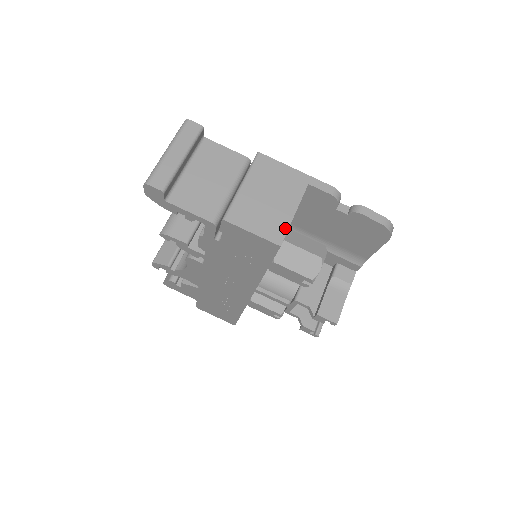
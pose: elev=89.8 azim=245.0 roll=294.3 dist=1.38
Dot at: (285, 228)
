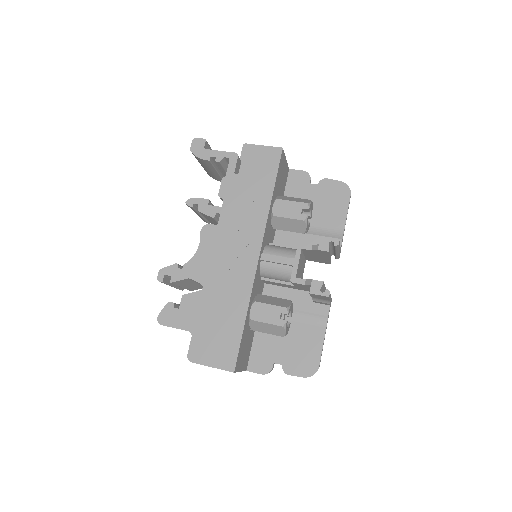
Dot at: occluded
